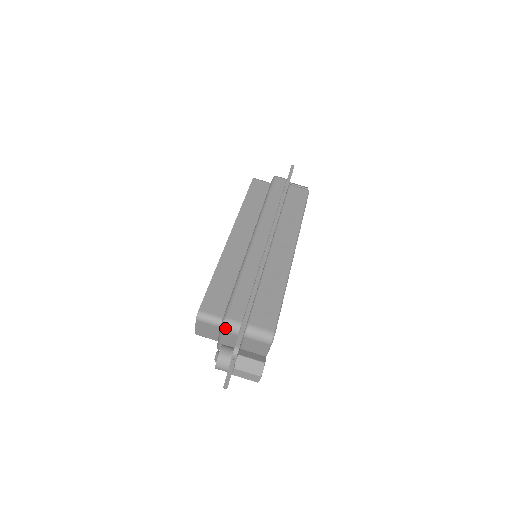
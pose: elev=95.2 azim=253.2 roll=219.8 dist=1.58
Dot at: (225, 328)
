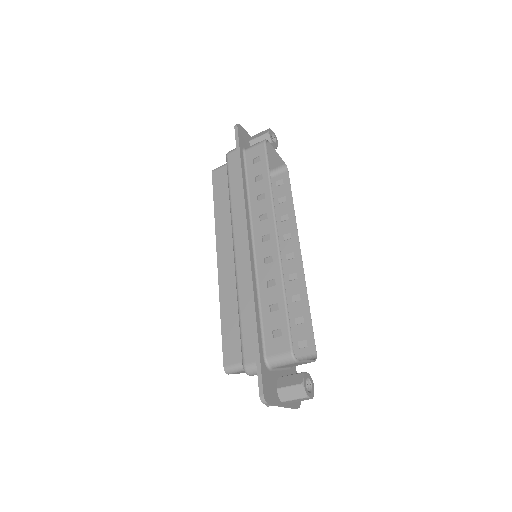
Dot at: (249, 374)
